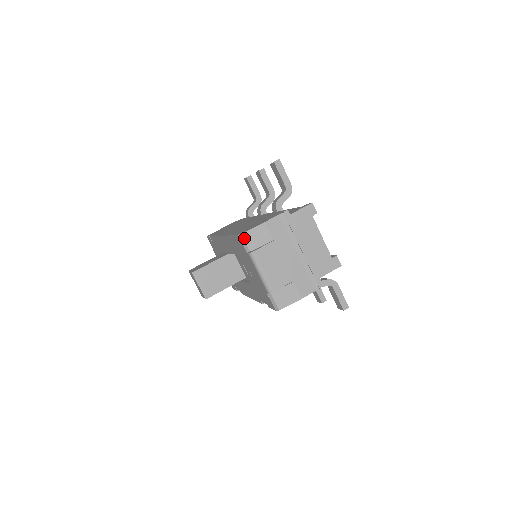
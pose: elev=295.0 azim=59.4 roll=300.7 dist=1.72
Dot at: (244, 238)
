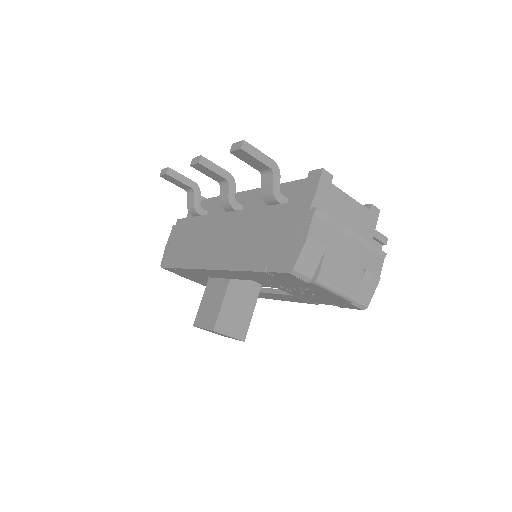
Dot at: (298, 271)
